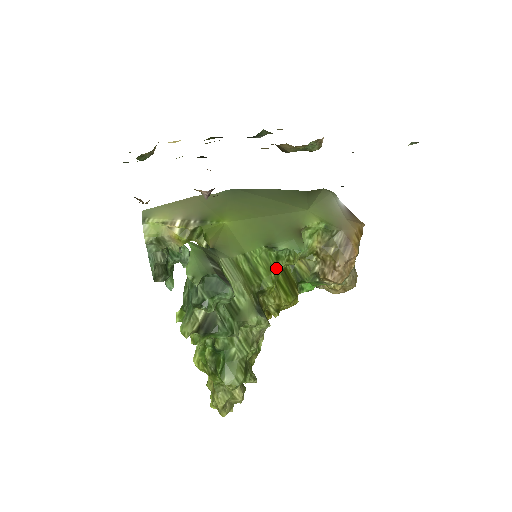
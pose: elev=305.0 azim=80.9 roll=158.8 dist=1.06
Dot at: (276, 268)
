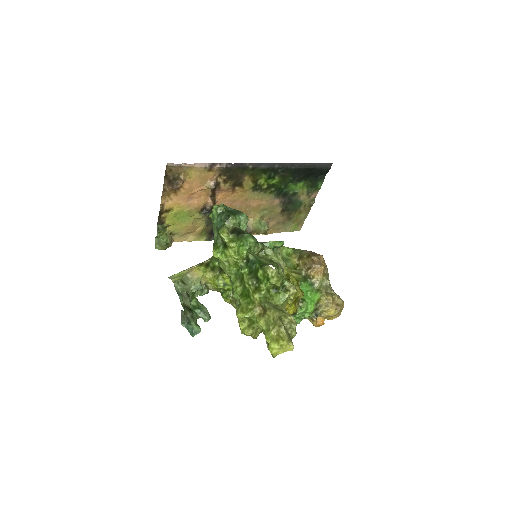
Dot at: occluded
